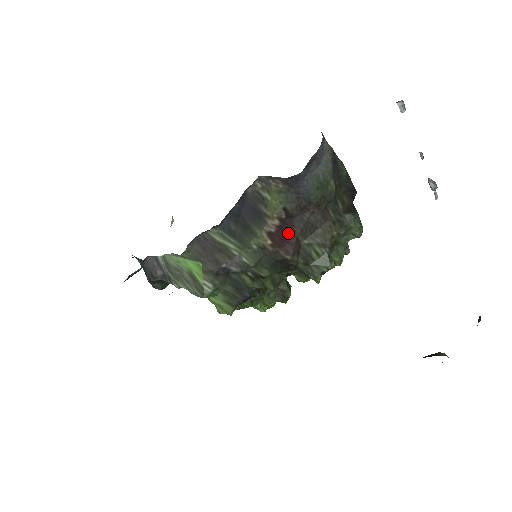
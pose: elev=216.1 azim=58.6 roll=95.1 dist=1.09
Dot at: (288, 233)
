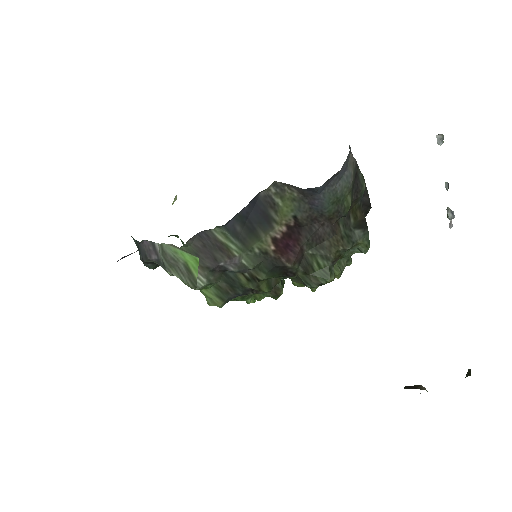
Dot at: (293, 241)
